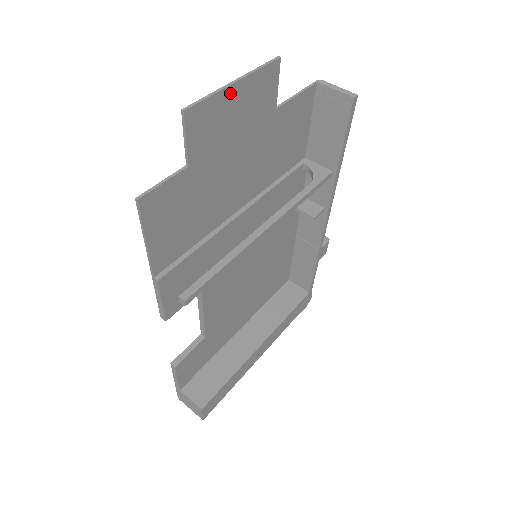
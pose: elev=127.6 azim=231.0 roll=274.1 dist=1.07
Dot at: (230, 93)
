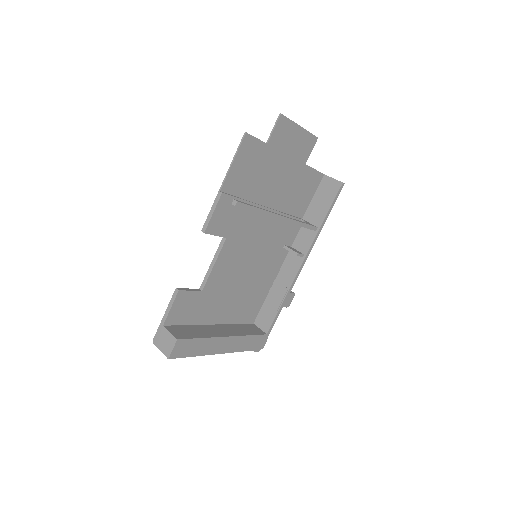
Dot at: (296, 129)
